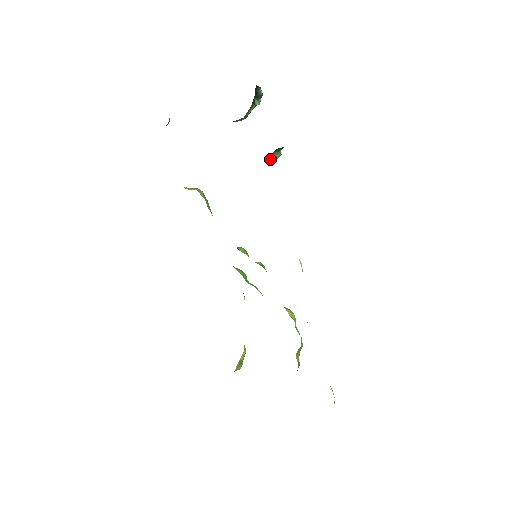
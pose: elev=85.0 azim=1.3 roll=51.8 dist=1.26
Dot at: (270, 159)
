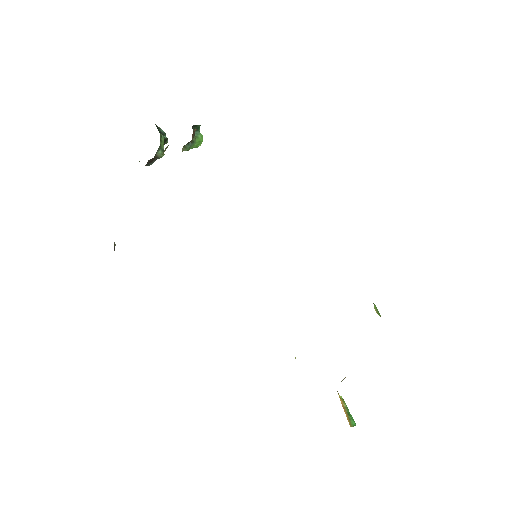
Dot at: (196, 140)
